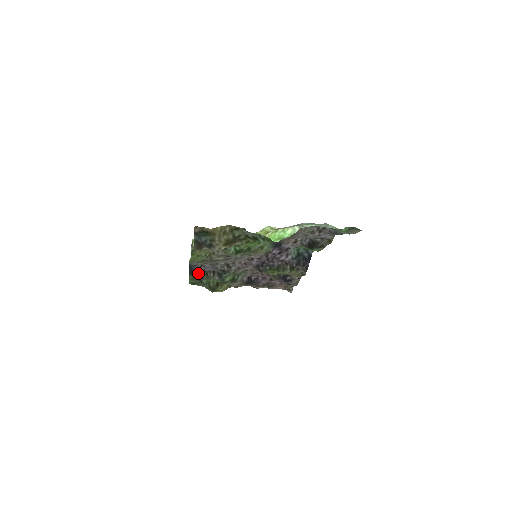
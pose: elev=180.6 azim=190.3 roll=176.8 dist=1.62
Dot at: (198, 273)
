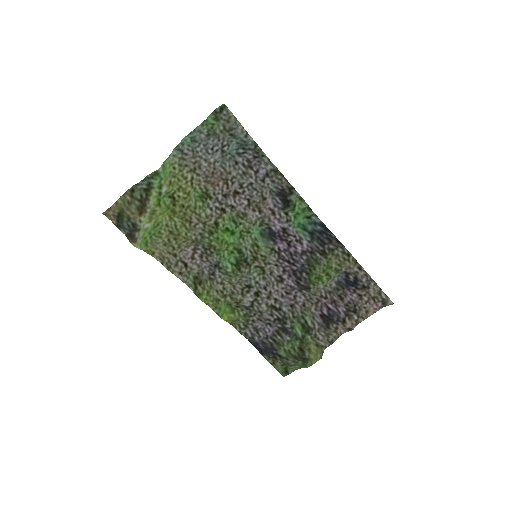
Dot at: (265, 345)
